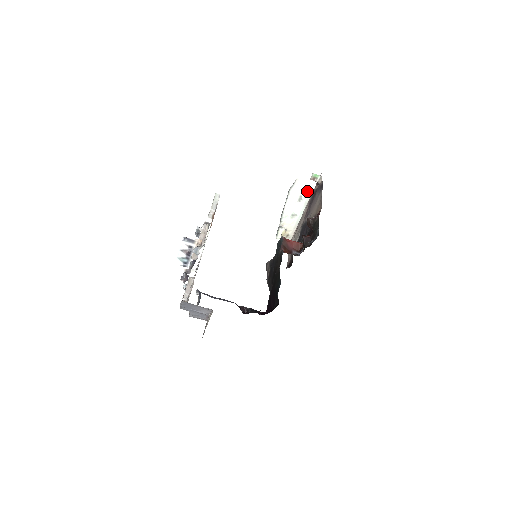
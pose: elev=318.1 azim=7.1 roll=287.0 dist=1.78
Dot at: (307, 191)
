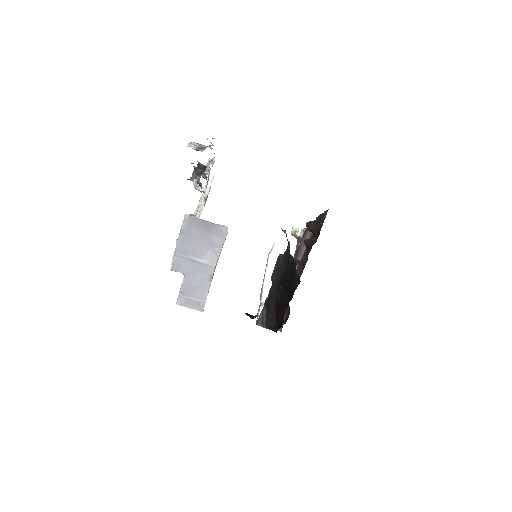
Dot at: occluded
